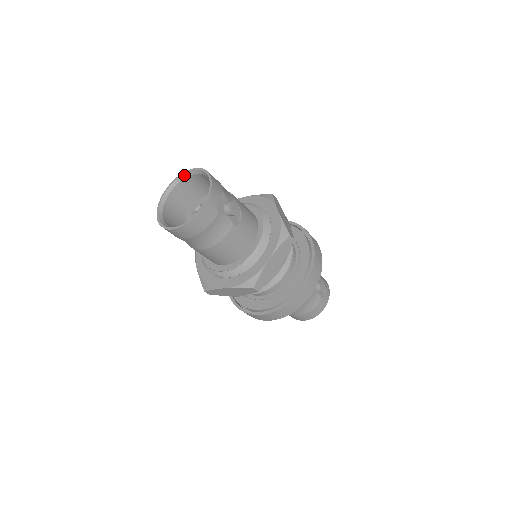
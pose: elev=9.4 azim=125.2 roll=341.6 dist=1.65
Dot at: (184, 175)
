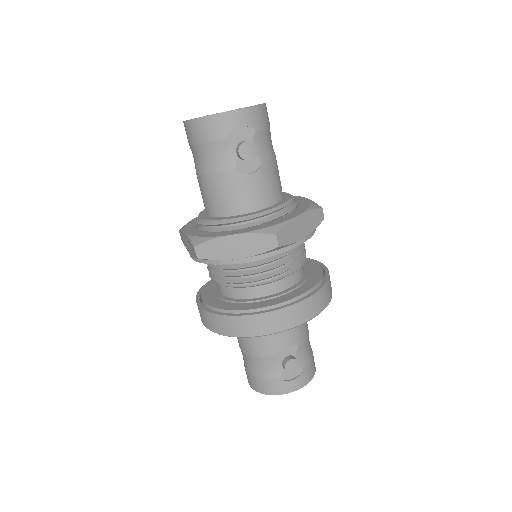
Dot at: occluded
